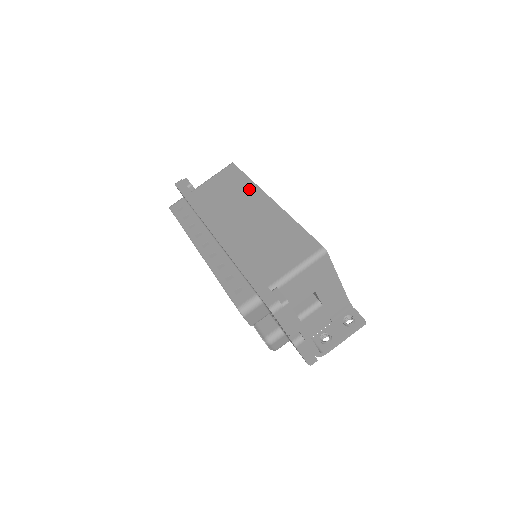
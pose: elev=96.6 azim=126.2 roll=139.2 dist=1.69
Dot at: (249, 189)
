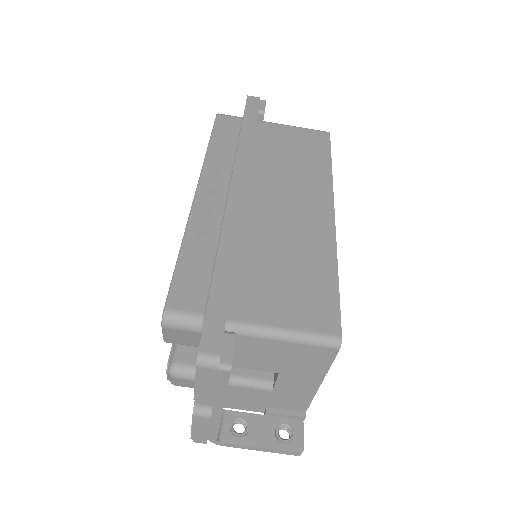
Dot at: (320, 177)
